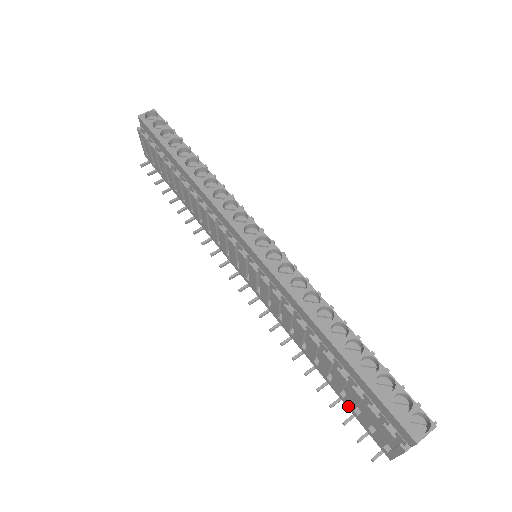
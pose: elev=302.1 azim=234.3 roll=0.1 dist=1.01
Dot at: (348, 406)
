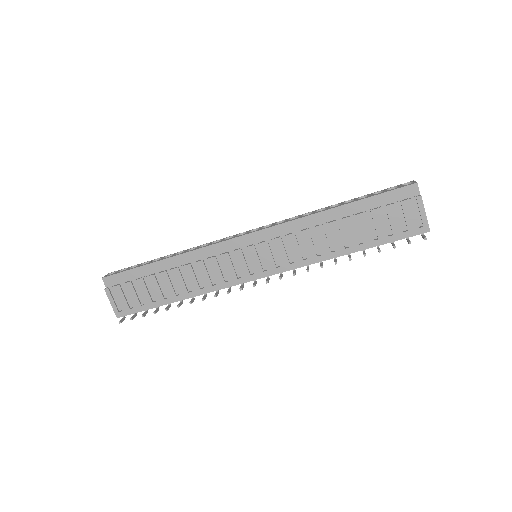
Dot at: (385, 241)
